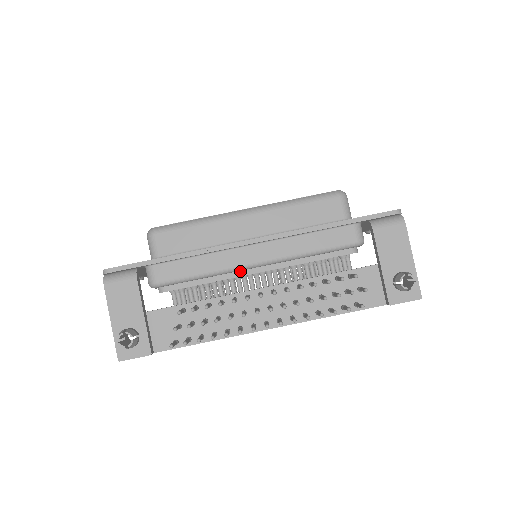
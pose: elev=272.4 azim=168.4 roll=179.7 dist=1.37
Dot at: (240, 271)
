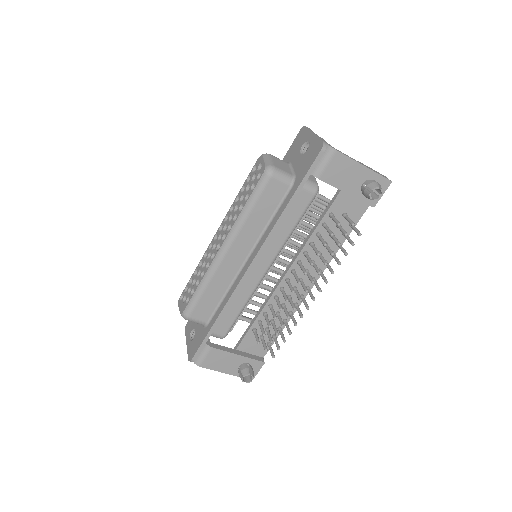
Dot at: occluded
